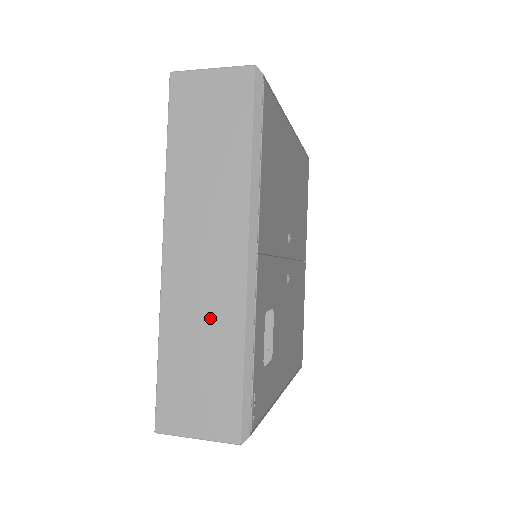
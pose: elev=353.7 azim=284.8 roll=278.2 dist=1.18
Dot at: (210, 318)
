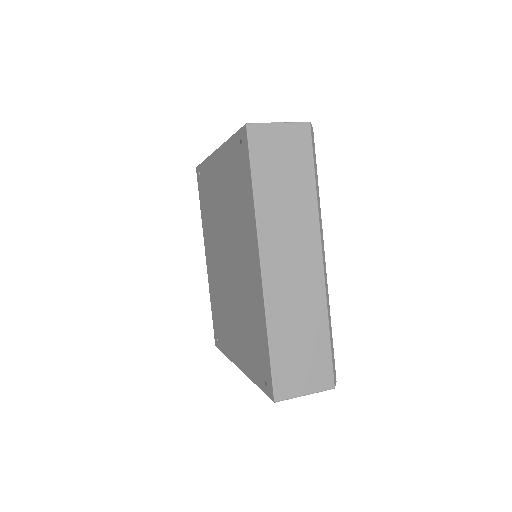
Dot at: (303, 309)
